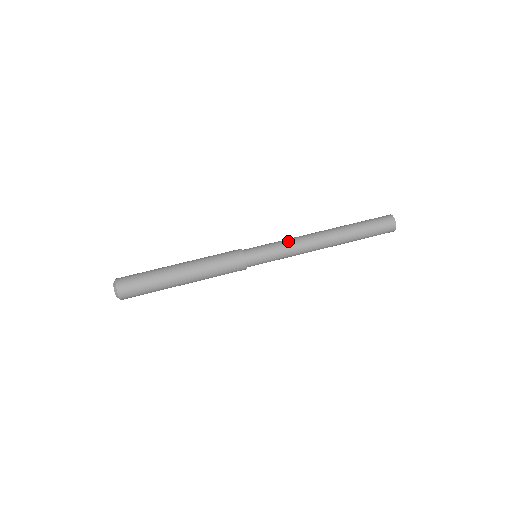
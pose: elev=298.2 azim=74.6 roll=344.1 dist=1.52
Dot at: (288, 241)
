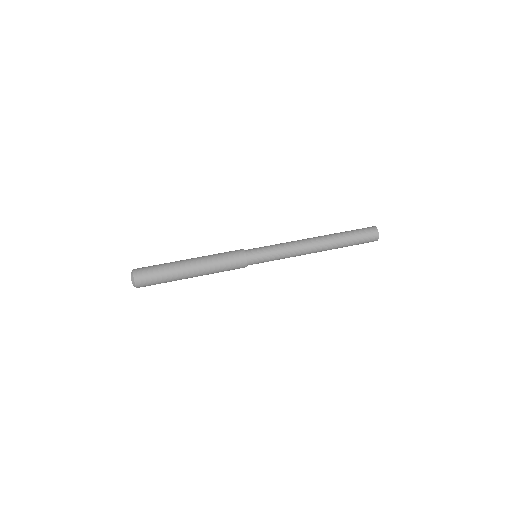
Dot at: (285, 245)
